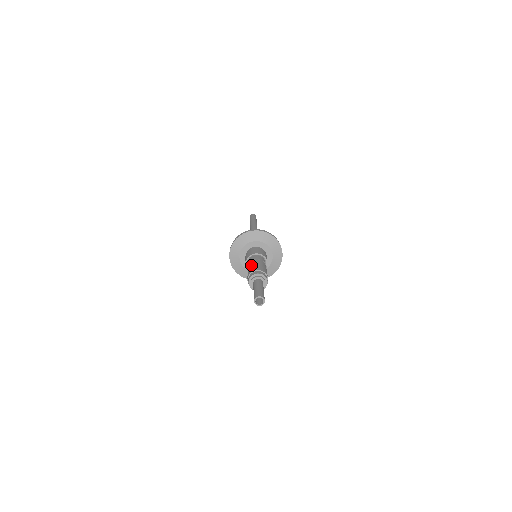
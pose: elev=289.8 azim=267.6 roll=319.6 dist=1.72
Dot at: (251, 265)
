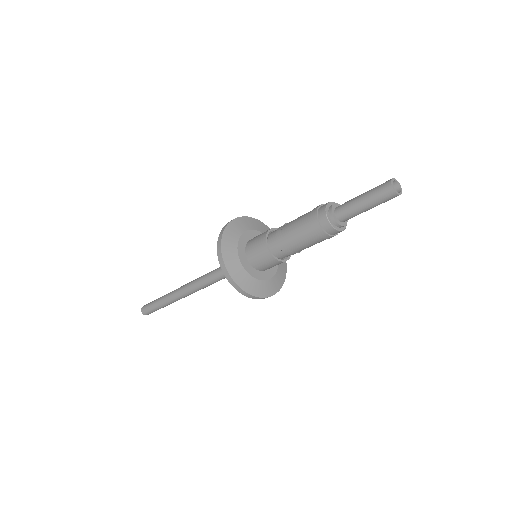
Dot at: (294, 222)
